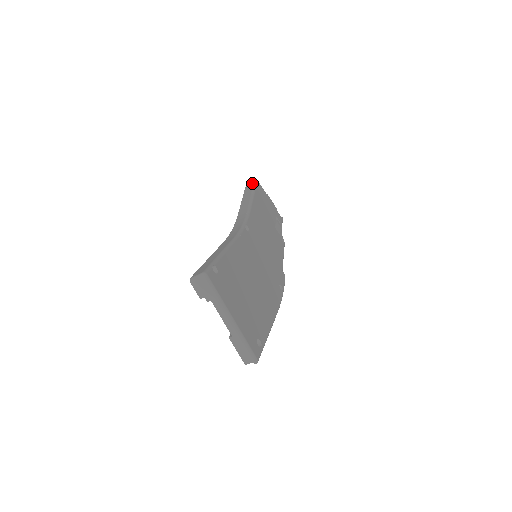
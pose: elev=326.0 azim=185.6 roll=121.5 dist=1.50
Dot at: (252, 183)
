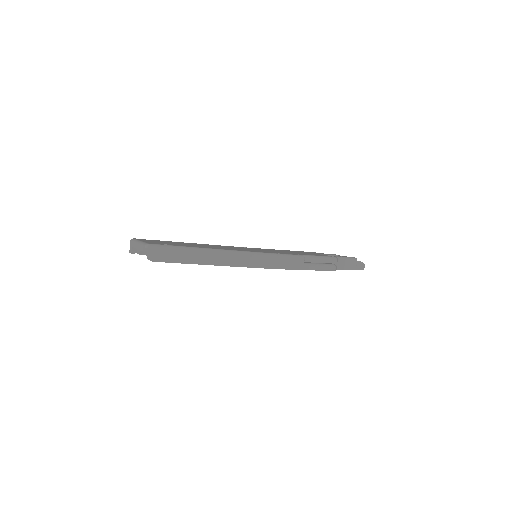
Dot at: occluded
